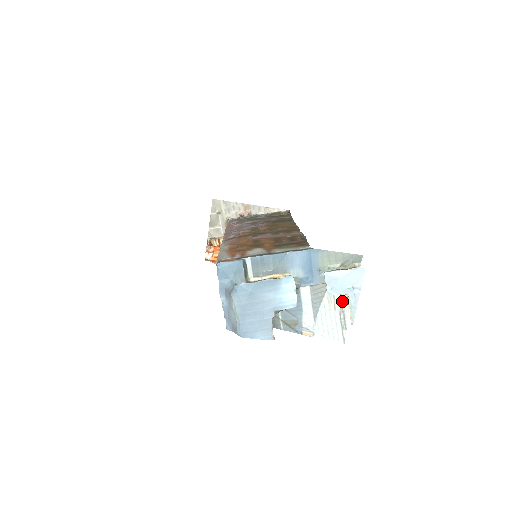
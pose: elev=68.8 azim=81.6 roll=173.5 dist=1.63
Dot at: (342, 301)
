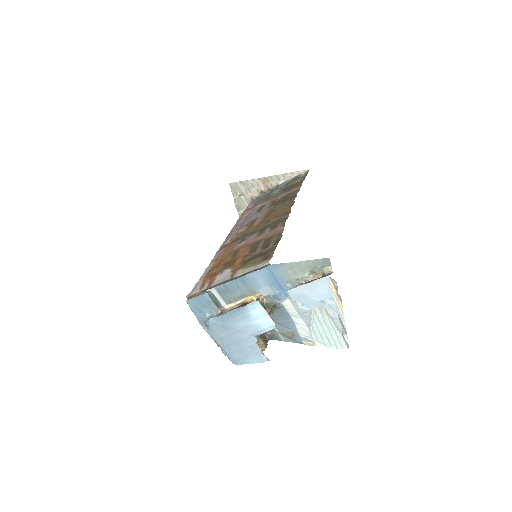
Dot at: occluded
